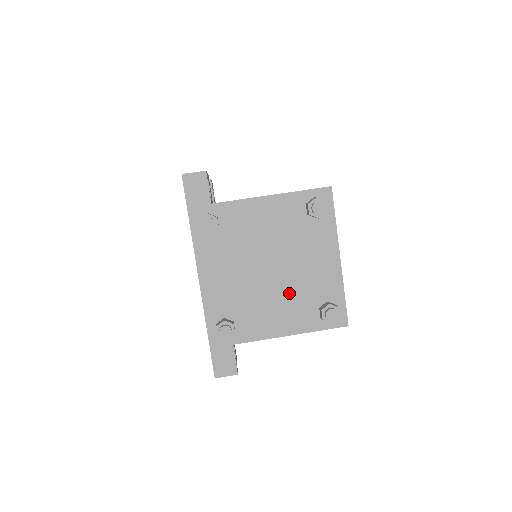
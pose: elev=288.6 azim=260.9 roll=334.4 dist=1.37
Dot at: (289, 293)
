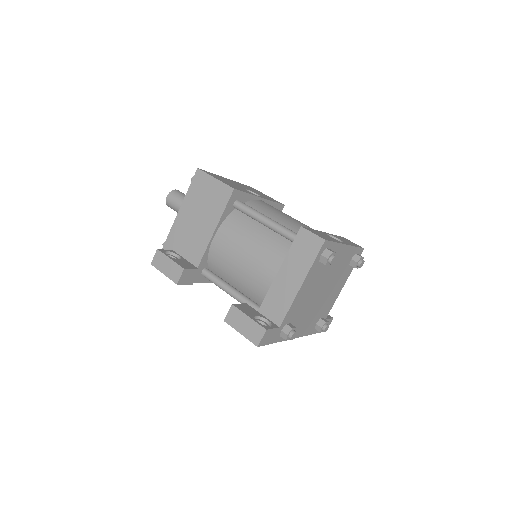
Dot at: (334, 282)
